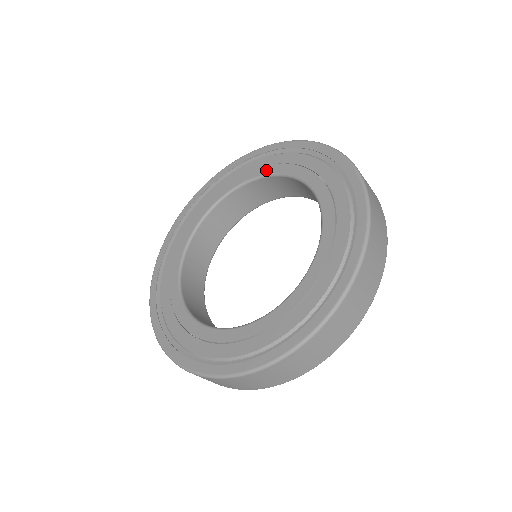
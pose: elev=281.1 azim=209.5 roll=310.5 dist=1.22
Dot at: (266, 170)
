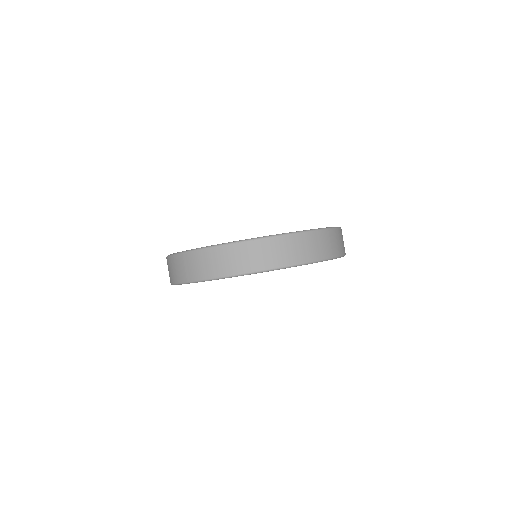
Dot at: occluded
